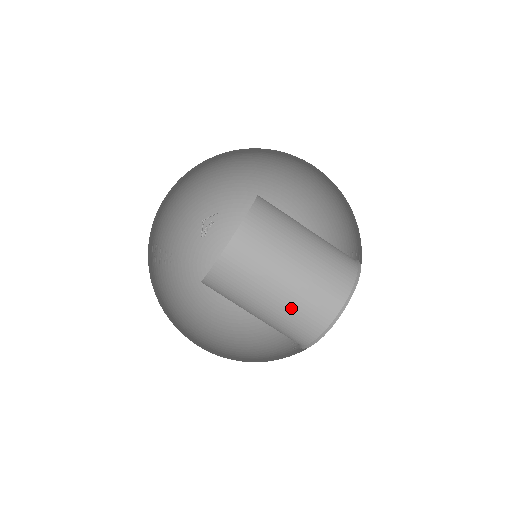
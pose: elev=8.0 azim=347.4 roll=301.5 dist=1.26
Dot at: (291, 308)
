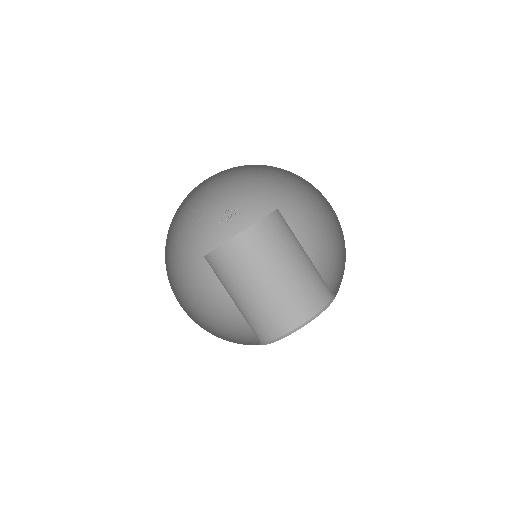
Dot at: (251, 312)
